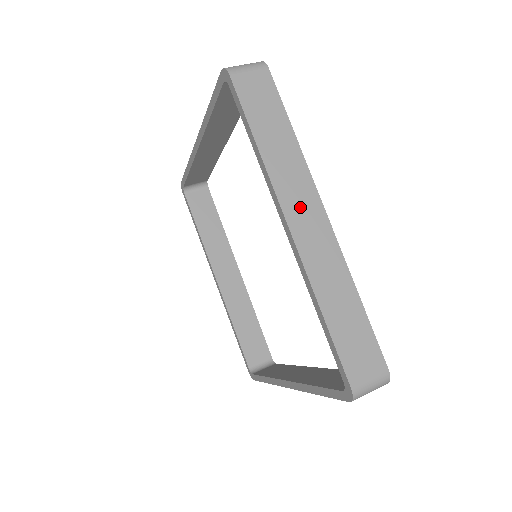
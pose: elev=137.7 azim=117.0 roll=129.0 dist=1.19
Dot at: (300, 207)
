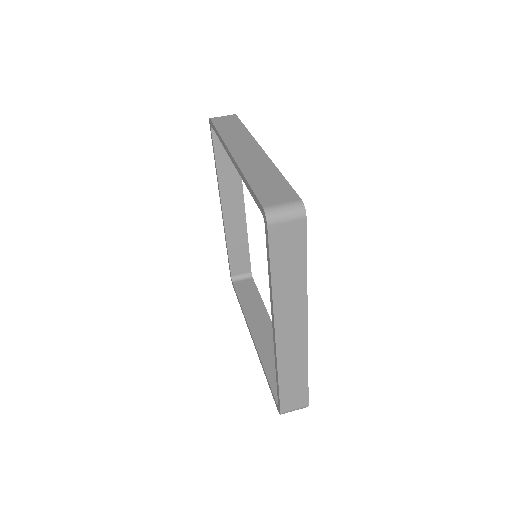
Dot at: (289, 323)
